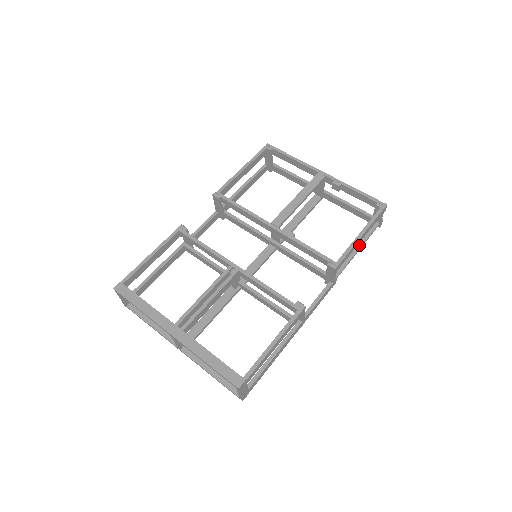
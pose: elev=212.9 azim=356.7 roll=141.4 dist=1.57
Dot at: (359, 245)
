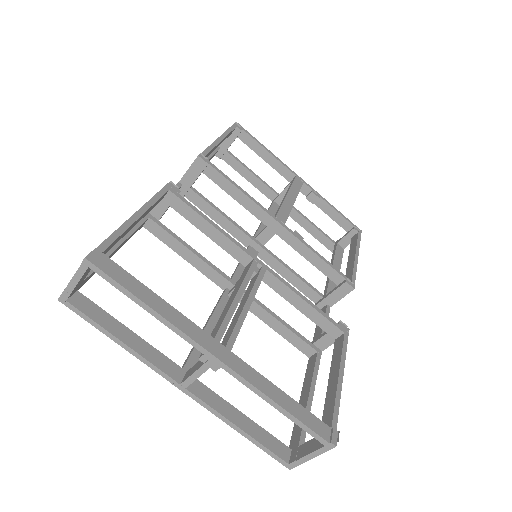
Dot at: (338, 268)
